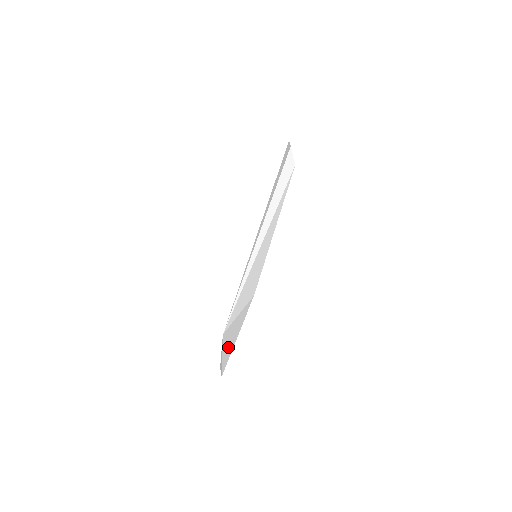
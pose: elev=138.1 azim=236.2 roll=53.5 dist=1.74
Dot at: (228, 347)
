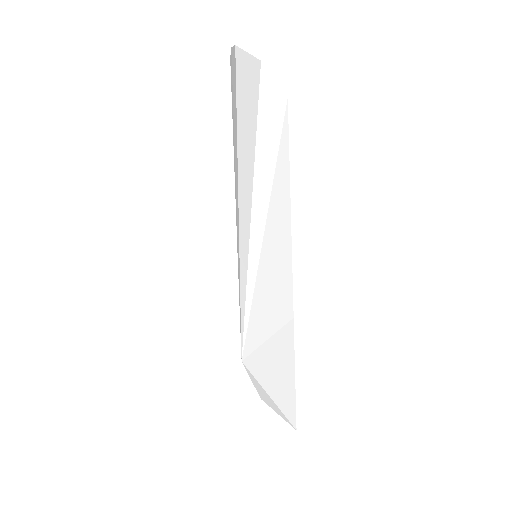
Dot at: (278, 388)
